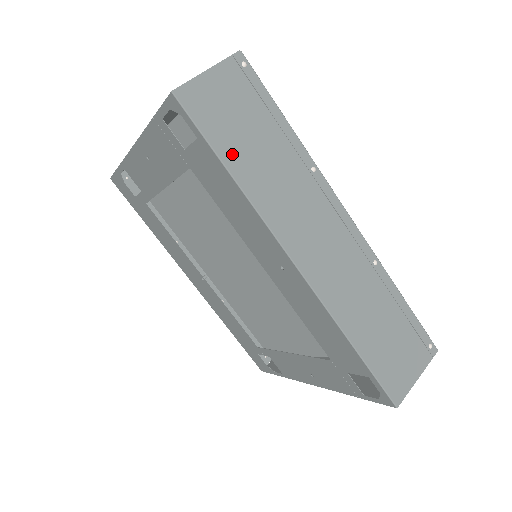
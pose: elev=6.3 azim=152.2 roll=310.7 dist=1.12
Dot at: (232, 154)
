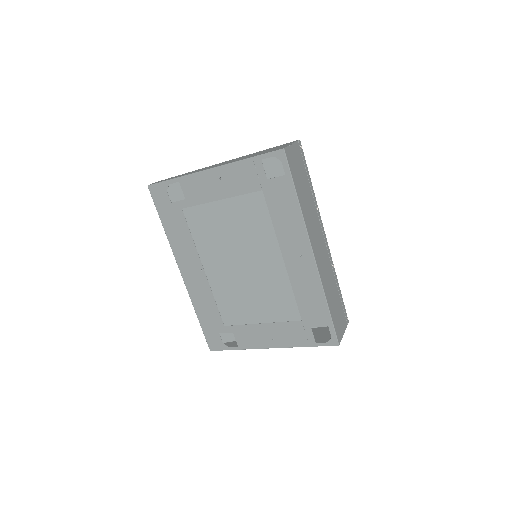
Dot at: (298, 188)
